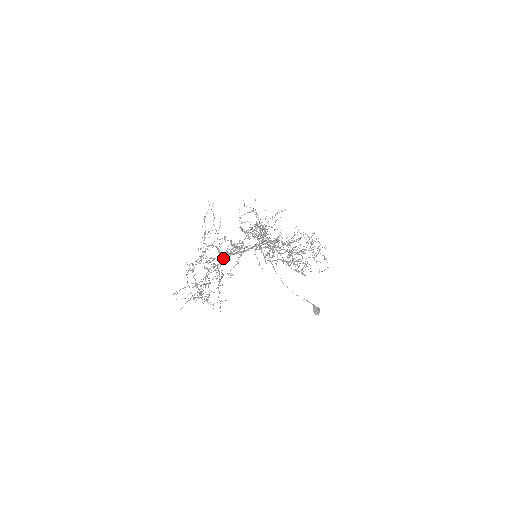
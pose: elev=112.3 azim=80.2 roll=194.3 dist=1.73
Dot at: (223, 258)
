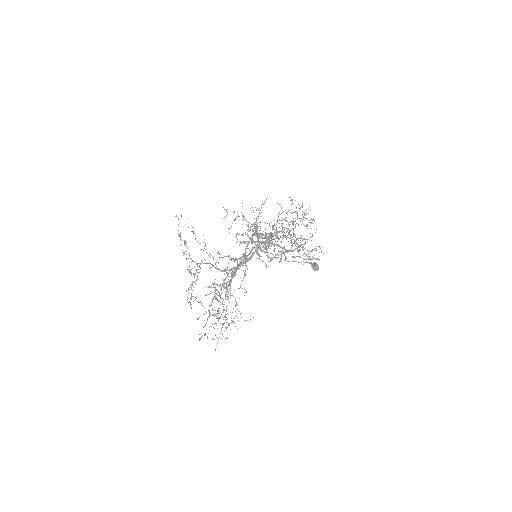
Dot at: (231, 279)
